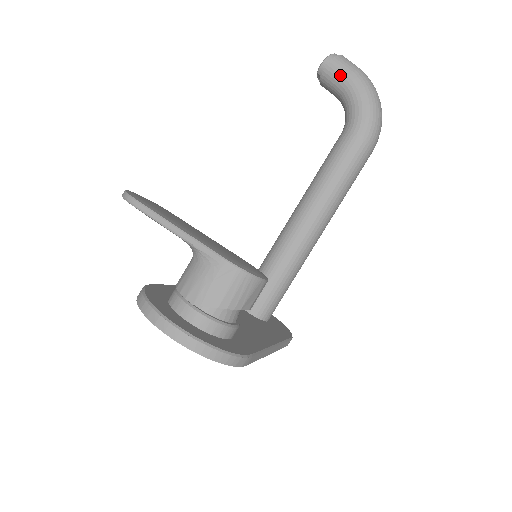
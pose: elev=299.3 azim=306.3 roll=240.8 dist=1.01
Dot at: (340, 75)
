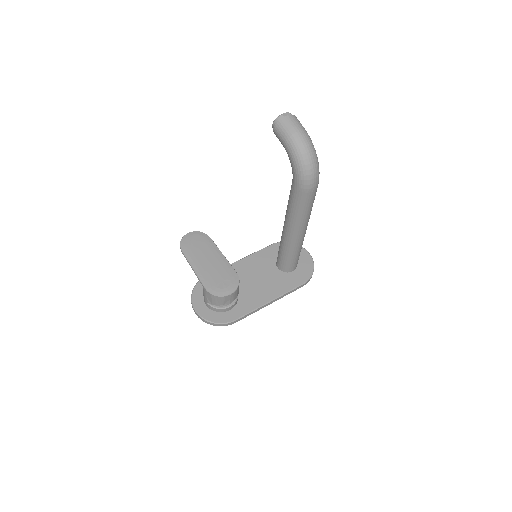
Dot at: (280, 140)
